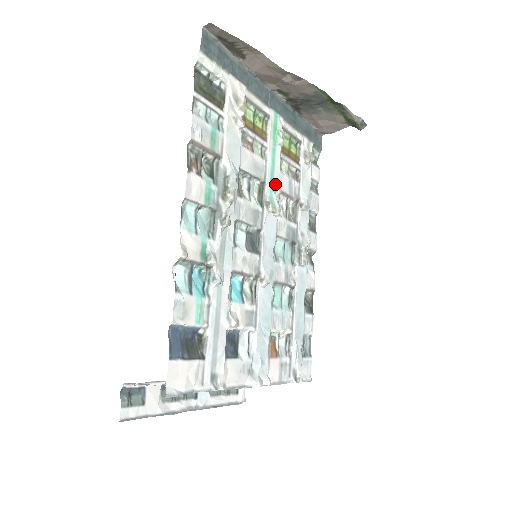
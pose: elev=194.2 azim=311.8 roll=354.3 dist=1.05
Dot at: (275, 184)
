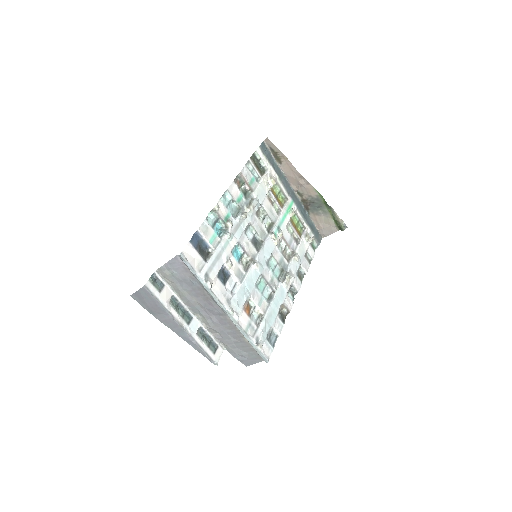
Dot at: (280, 230)
